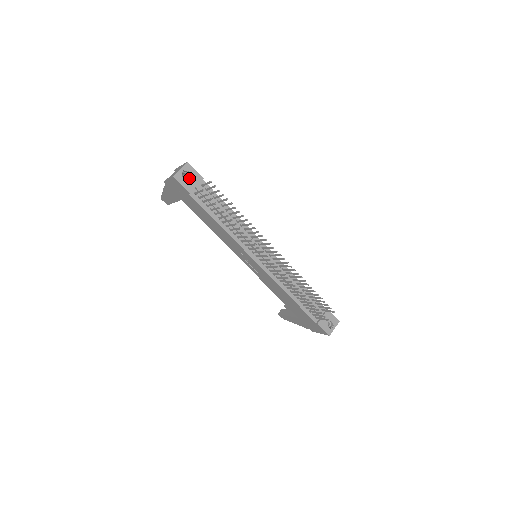
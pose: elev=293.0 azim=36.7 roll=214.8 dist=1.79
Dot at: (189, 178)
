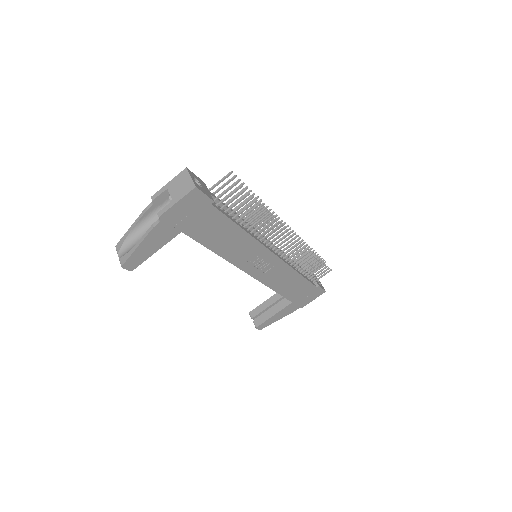
Dot at: (201, 185)
